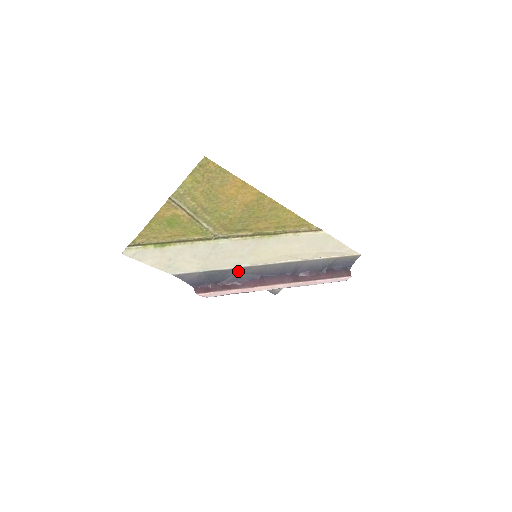
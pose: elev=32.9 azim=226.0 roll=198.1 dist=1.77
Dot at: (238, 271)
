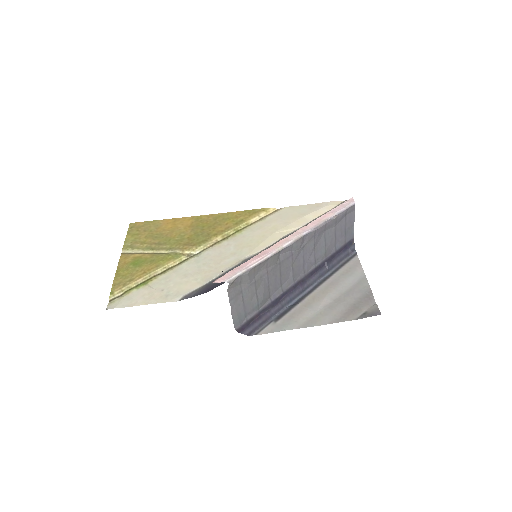
Dot at: occluded
